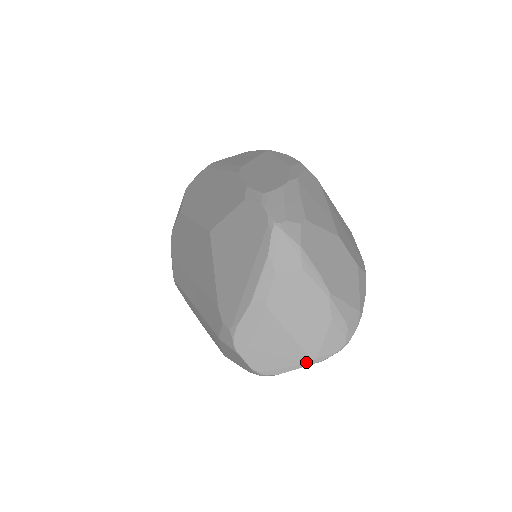
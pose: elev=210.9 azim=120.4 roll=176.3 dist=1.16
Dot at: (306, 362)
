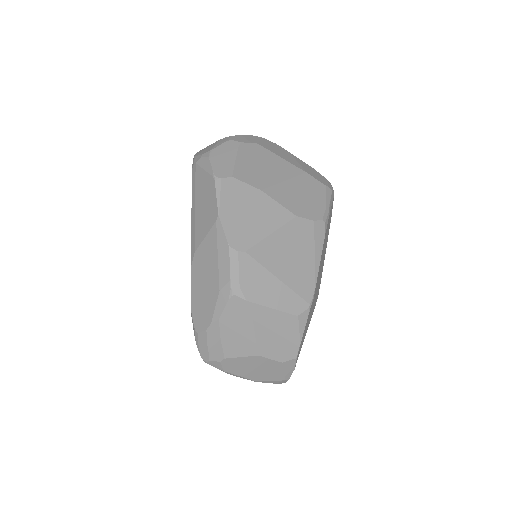
Dot at: occluded
